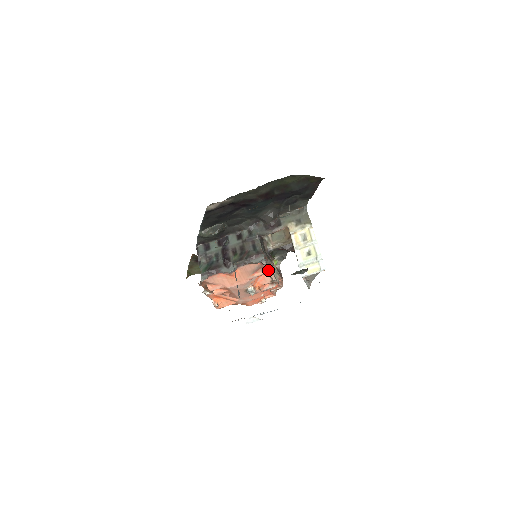
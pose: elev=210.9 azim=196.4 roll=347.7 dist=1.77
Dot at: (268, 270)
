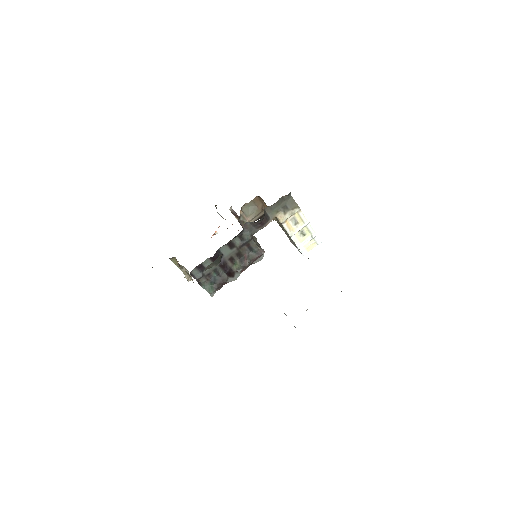
Dot at: occluded
